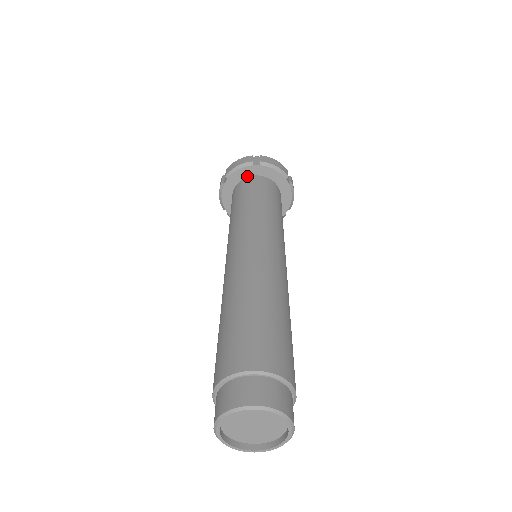
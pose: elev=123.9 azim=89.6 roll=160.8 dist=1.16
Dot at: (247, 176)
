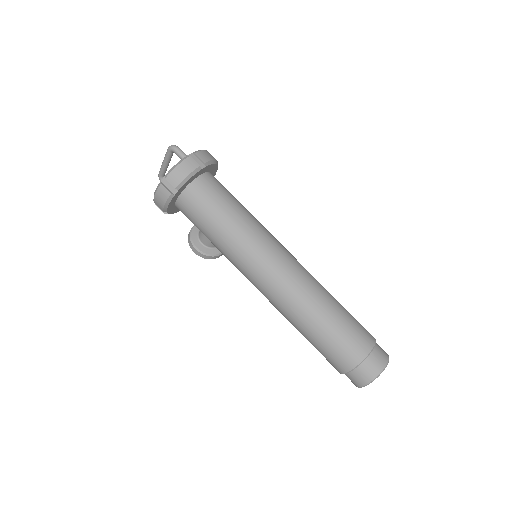
Dot at: (193, 179)
